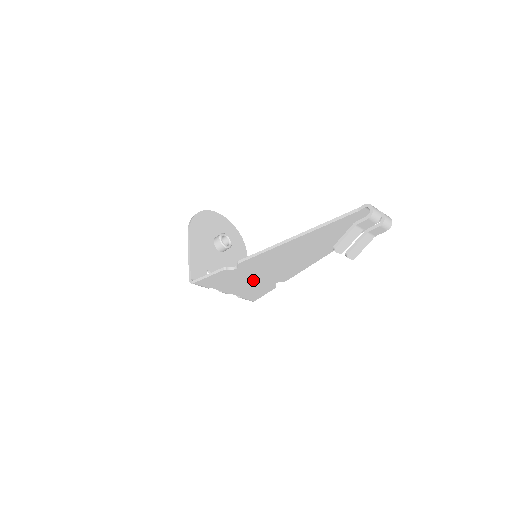
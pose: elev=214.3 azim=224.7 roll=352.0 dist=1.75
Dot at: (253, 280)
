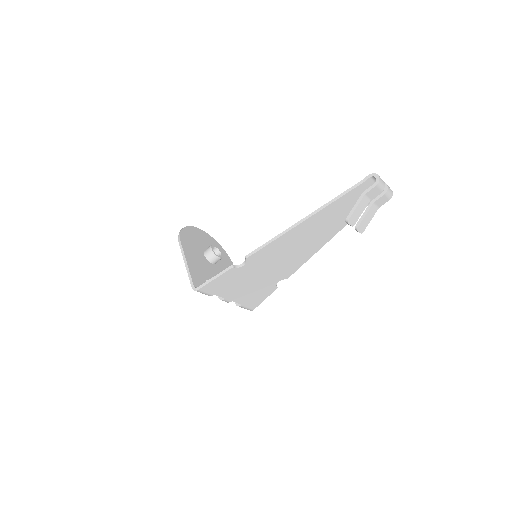
Dot at: (257, 280)
